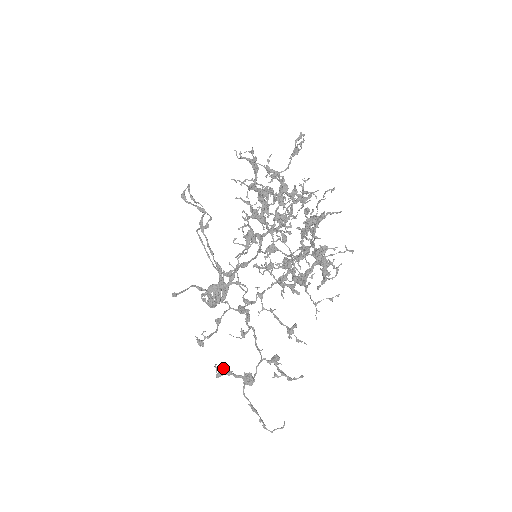
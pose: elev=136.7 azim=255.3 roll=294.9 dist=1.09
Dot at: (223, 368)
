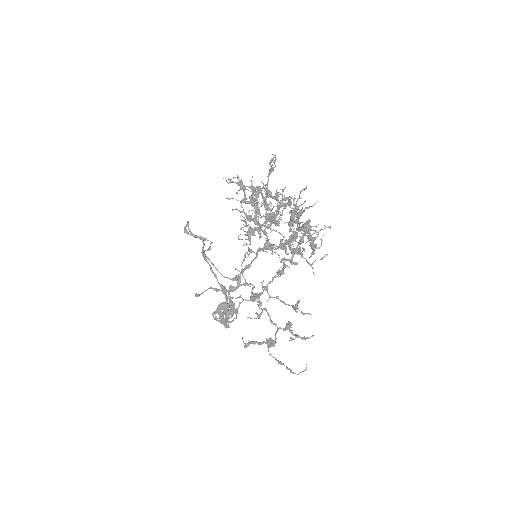
Dot at: occluded
